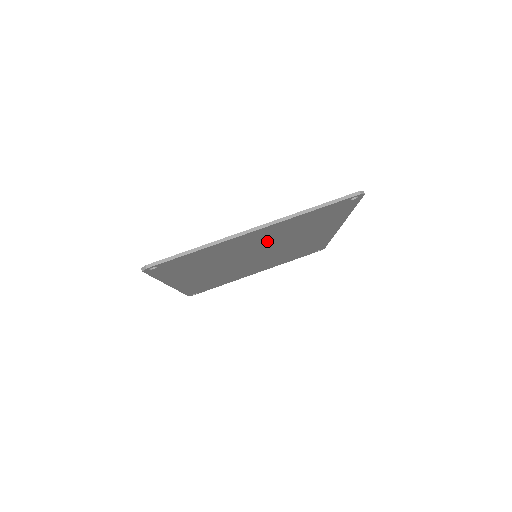
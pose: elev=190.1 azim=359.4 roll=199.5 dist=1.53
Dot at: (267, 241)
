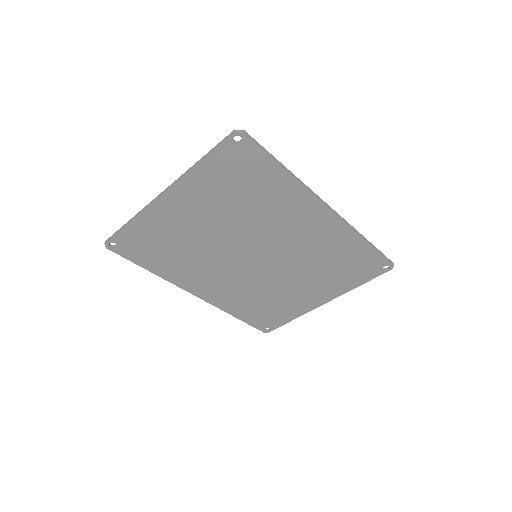
Dot at: (220, 221)
